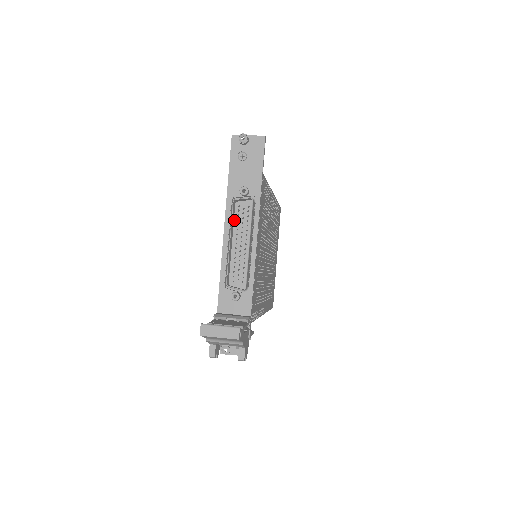
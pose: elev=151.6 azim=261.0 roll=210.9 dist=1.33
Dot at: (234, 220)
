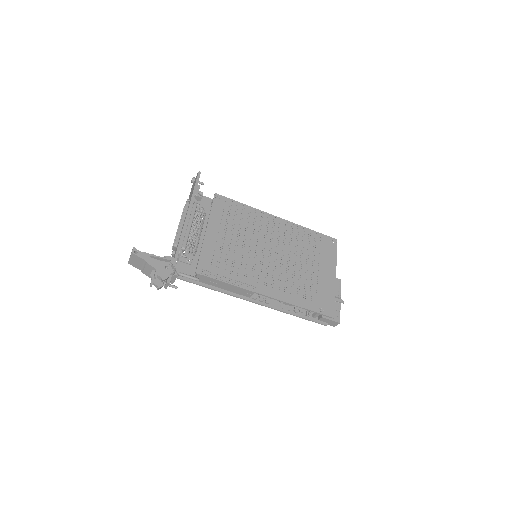
Dot at: occluded
